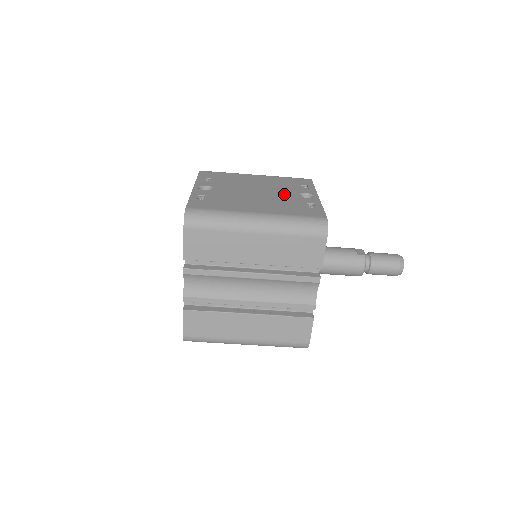
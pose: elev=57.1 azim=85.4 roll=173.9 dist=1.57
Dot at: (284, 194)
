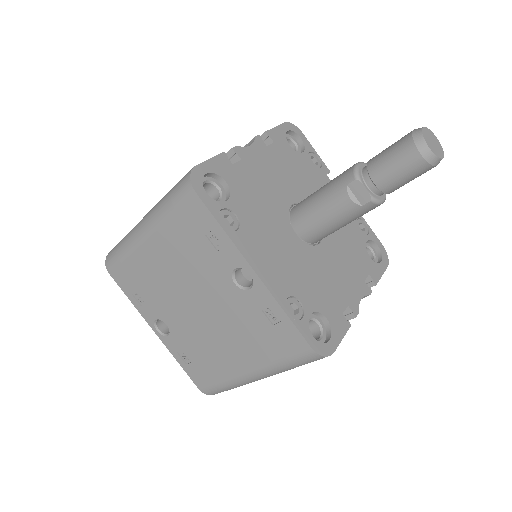
Dot at: (222, 296)
